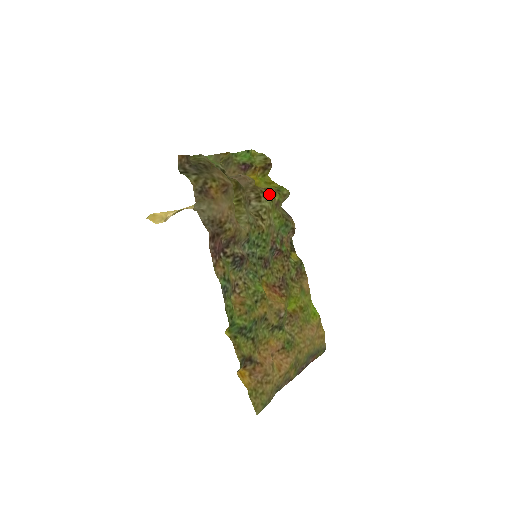
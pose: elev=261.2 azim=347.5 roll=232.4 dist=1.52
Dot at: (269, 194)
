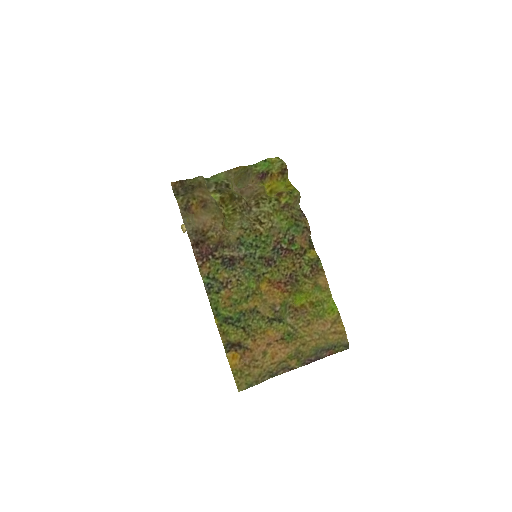
Dot at: (272, 199)
